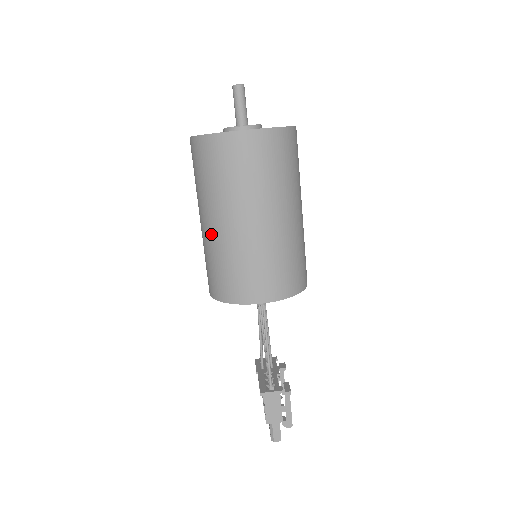
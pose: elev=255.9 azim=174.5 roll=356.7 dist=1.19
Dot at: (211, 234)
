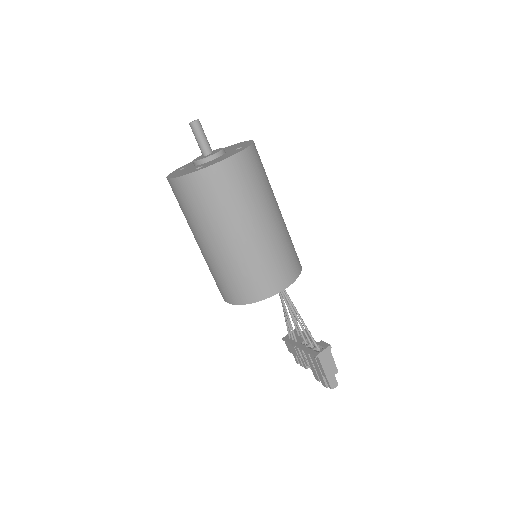
Dot at: (224, 252)
